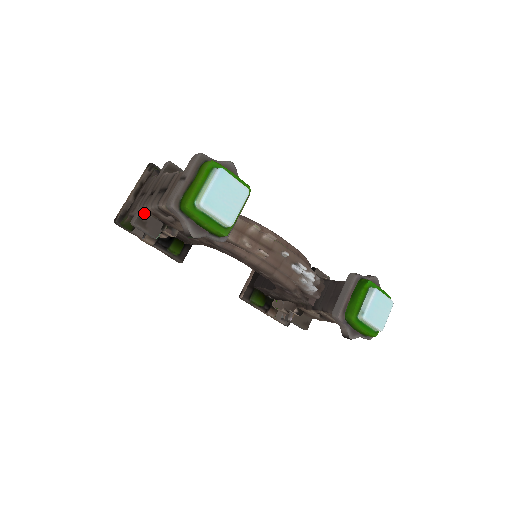
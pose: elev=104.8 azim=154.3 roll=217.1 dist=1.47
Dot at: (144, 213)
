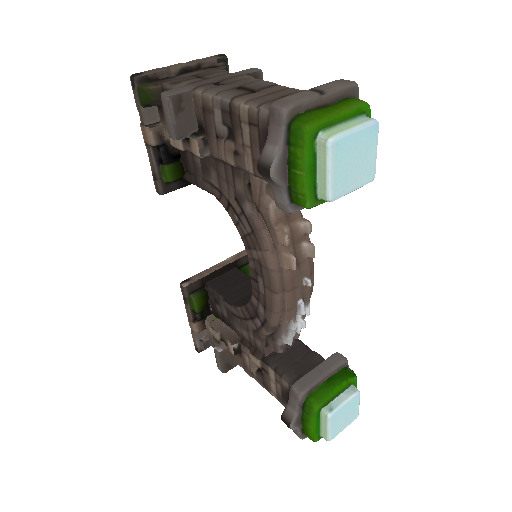
Dot at: (190, 97)
